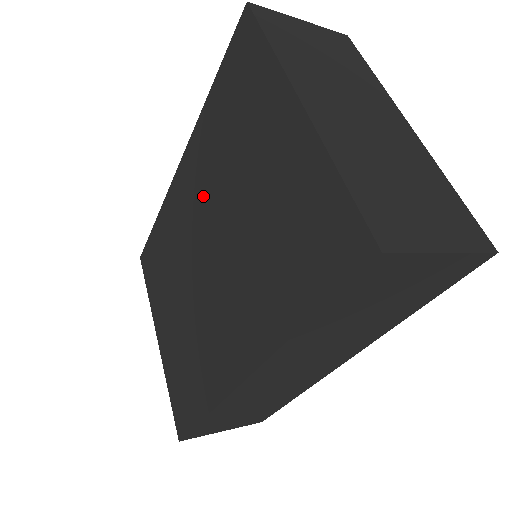
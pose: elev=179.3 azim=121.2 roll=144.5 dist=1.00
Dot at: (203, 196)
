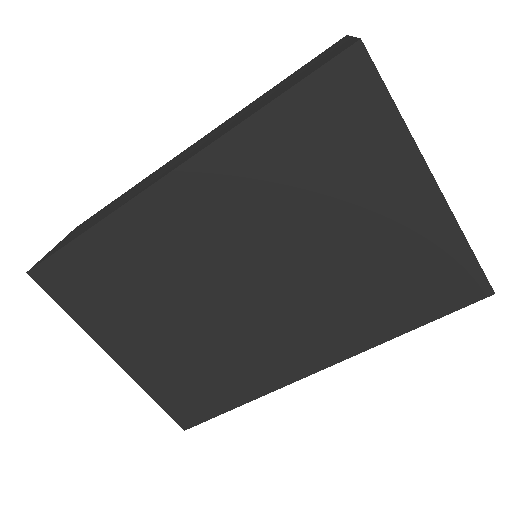
Dot at: (241, 225)
